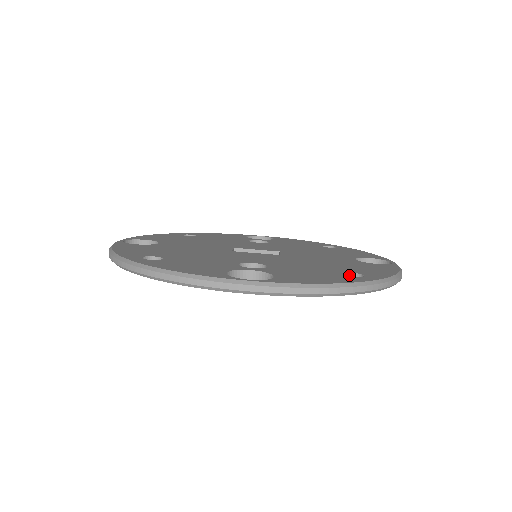
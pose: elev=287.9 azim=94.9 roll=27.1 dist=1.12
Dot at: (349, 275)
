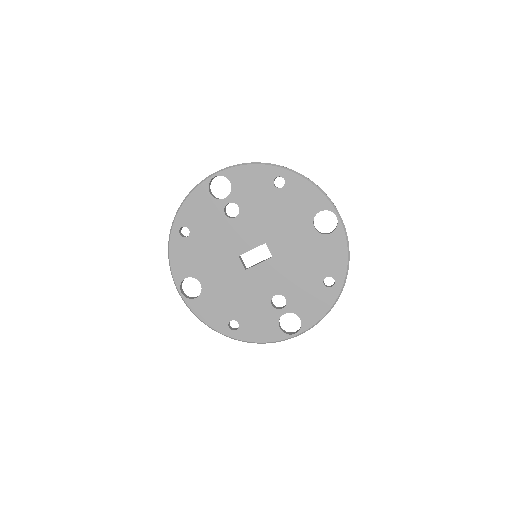
Dot at: (325, 277)
